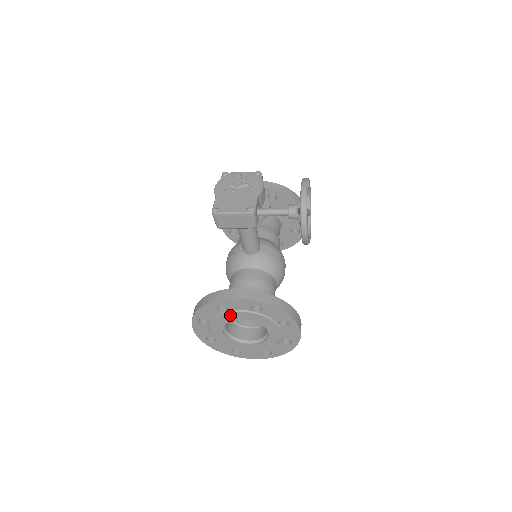
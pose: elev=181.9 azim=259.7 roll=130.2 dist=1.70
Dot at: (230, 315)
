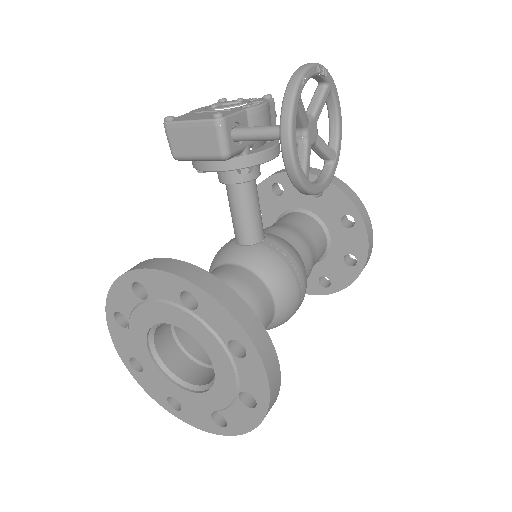
Dot at: (152, 309)
